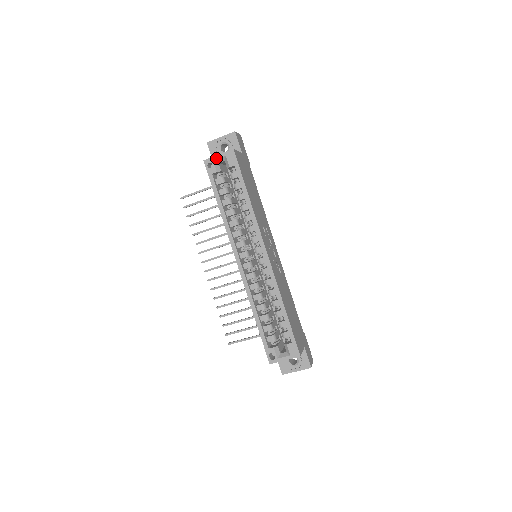
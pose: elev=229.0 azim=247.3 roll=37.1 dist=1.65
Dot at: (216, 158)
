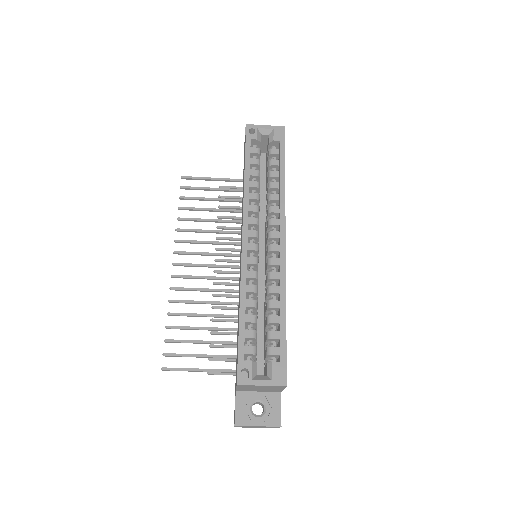
Dot at: (262, 127)
